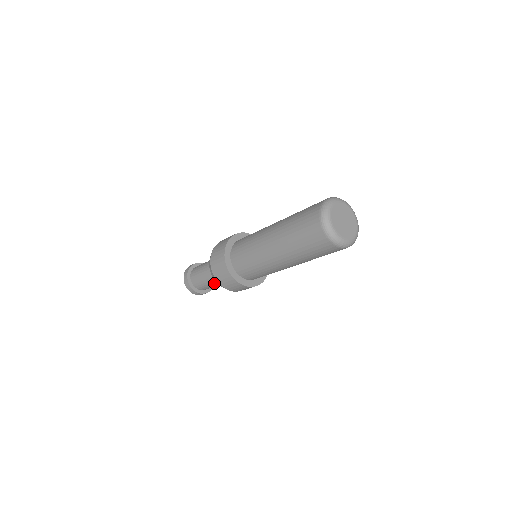
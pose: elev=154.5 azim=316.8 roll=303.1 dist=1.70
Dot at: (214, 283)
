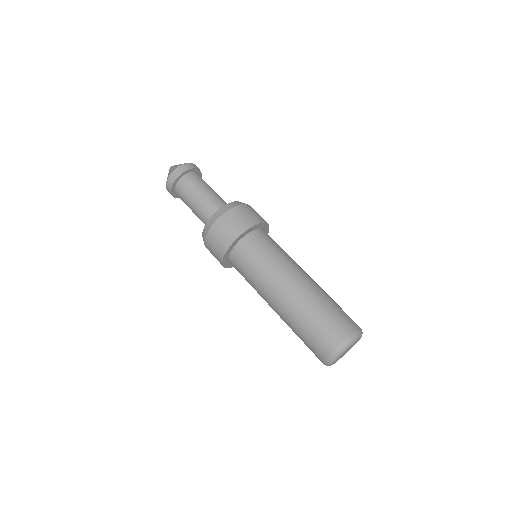
Dot at: occluded
